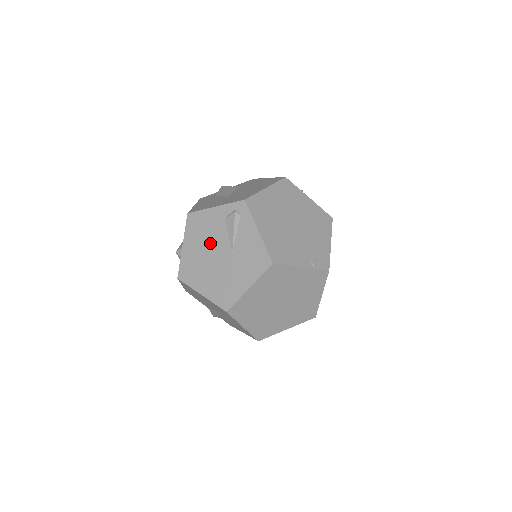
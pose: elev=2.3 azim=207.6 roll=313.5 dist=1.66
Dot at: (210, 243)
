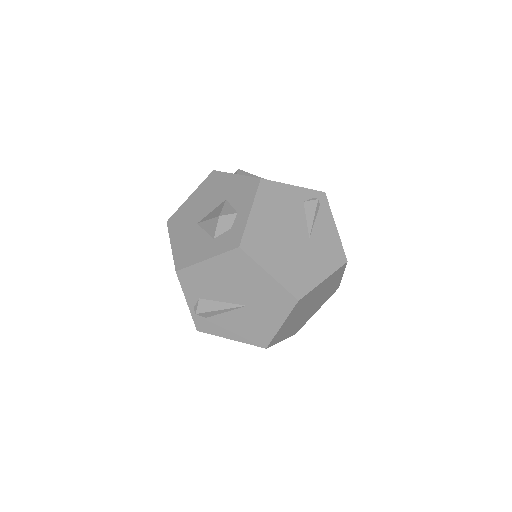
Dot at: (286, 220)
